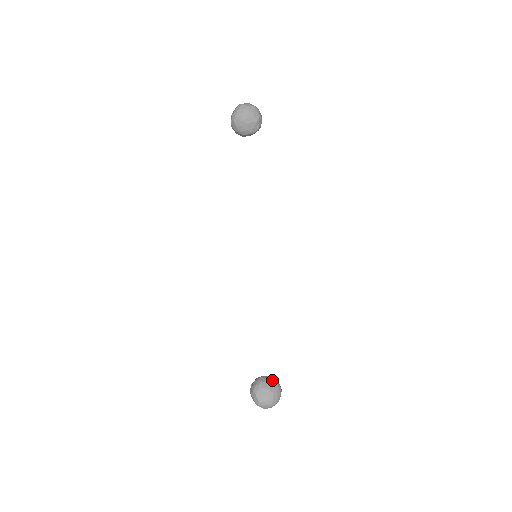
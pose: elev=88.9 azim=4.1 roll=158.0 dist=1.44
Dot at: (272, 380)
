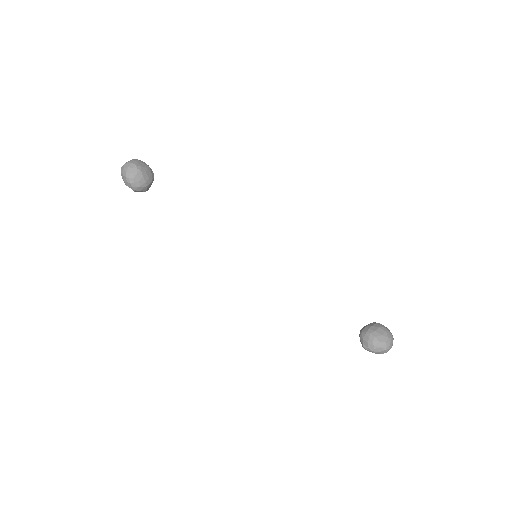
Dot at: (369, 324)
